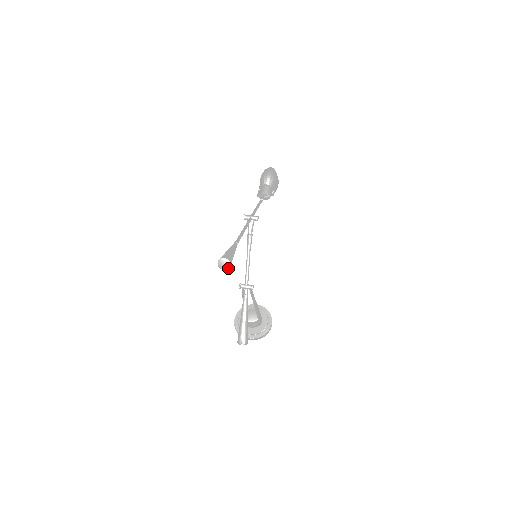
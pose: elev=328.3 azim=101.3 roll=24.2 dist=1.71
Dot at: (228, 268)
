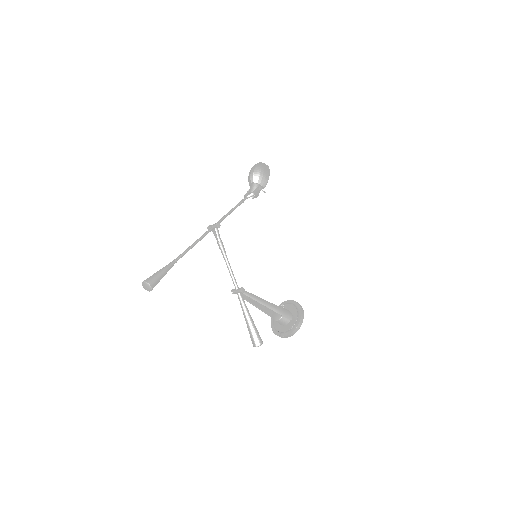
Dot at: (151, 289)
